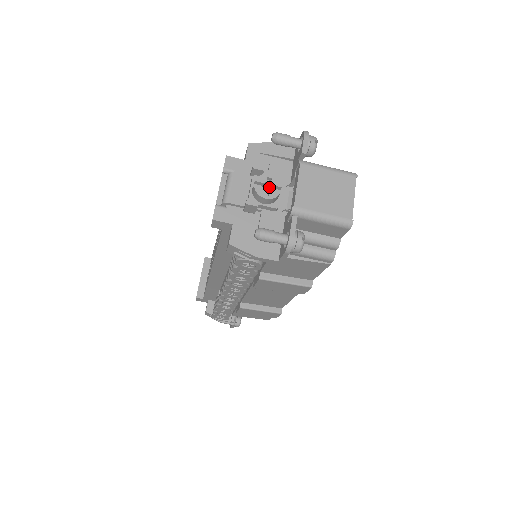
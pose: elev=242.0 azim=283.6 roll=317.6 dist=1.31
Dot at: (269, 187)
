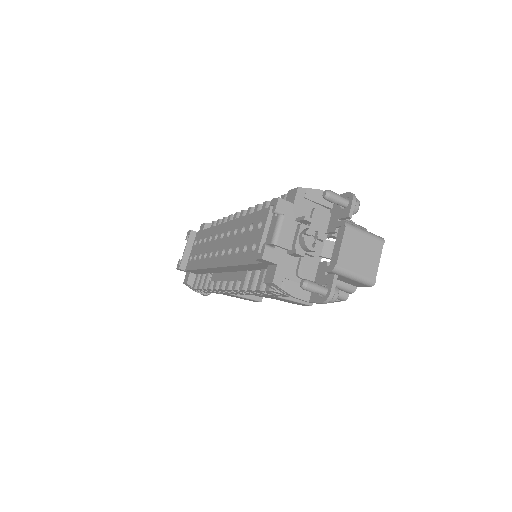
Dot at: (313, 237)
